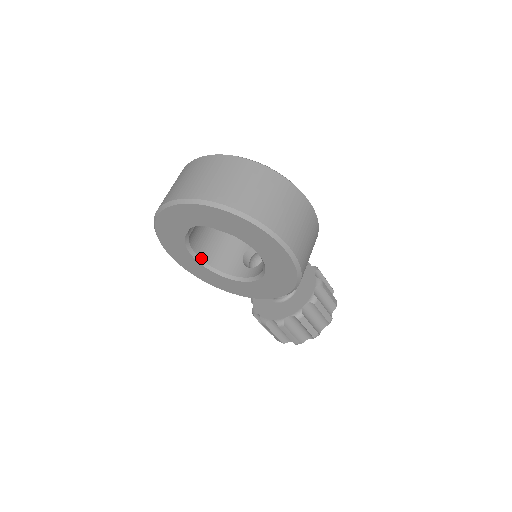
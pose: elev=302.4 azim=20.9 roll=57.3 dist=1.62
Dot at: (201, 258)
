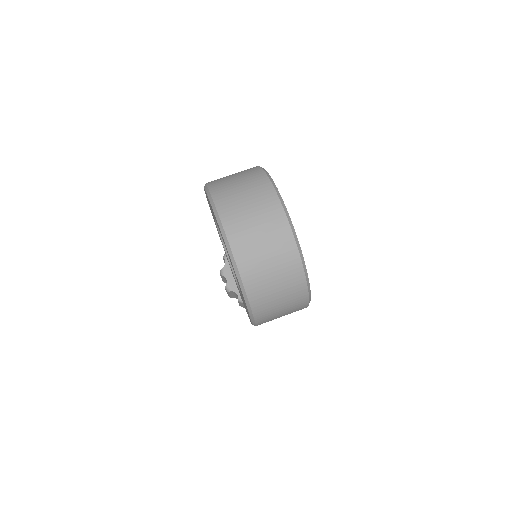
Dot at: occluded
